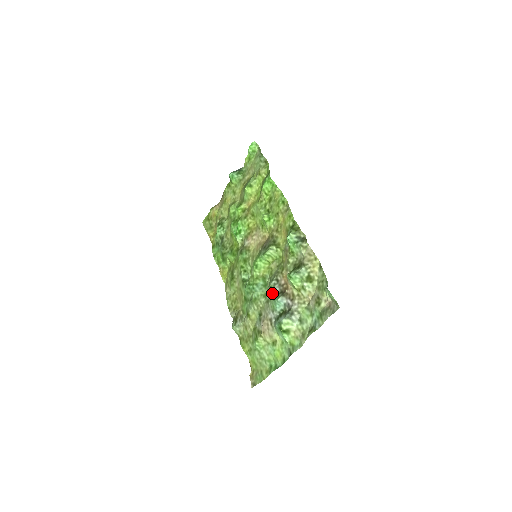
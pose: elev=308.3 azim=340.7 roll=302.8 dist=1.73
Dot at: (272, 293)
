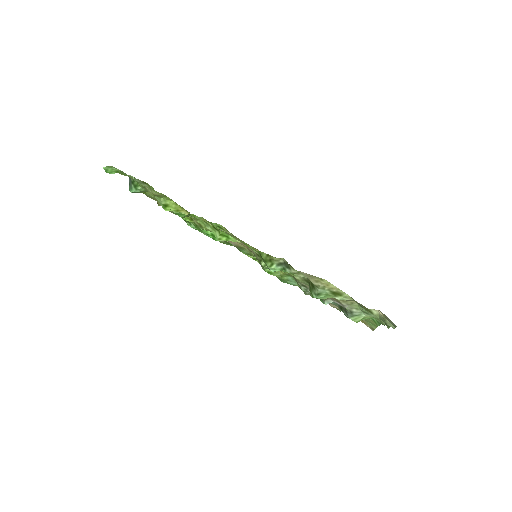
Dot at: occluded
